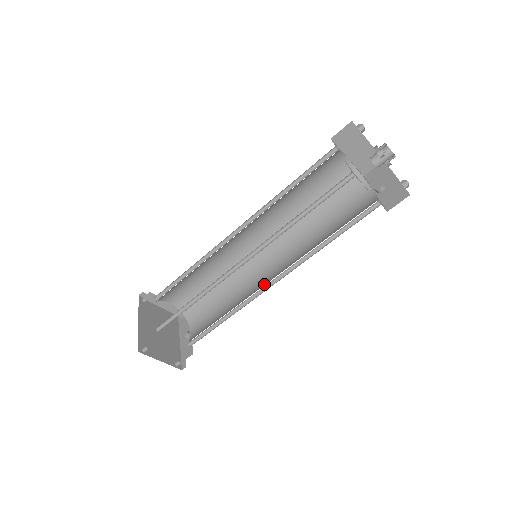
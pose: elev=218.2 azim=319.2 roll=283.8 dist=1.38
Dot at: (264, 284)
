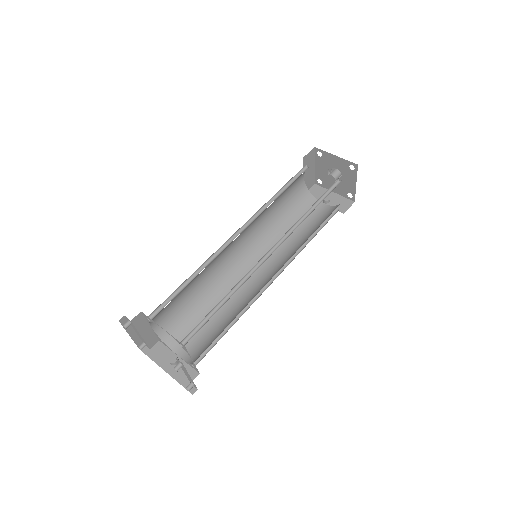
Dot at: (261, 283)
